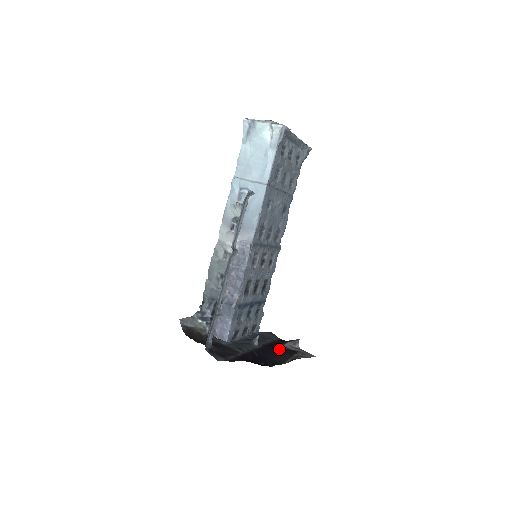
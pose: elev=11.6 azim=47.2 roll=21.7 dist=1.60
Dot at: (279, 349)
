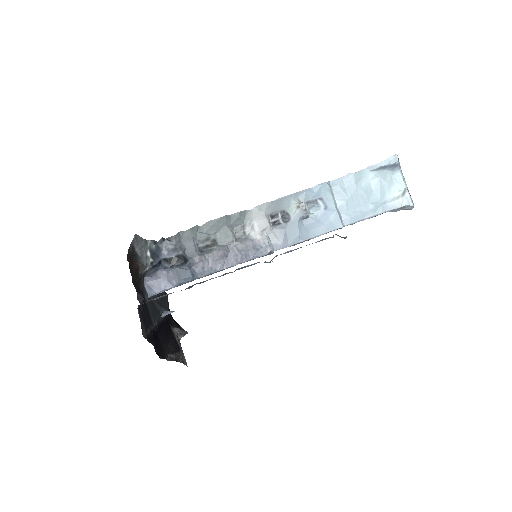
Dot at: (171, 333)
